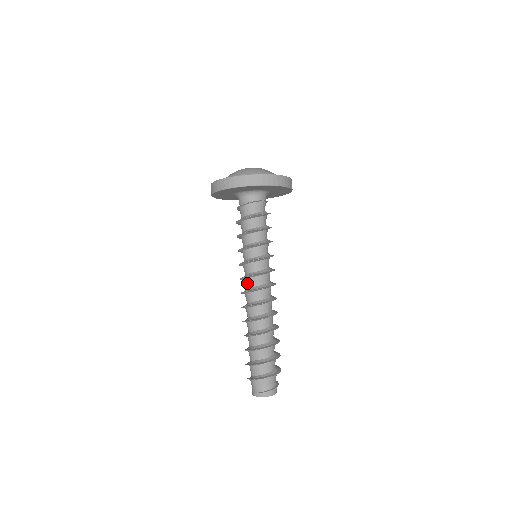
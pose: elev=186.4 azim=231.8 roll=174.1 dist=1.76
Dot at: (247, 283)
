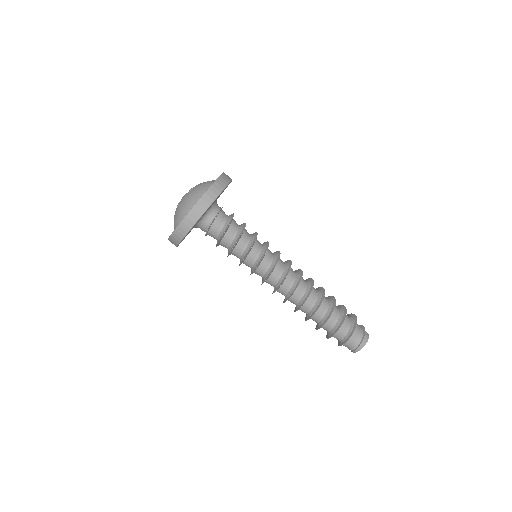
Dot at: (270, 283)
